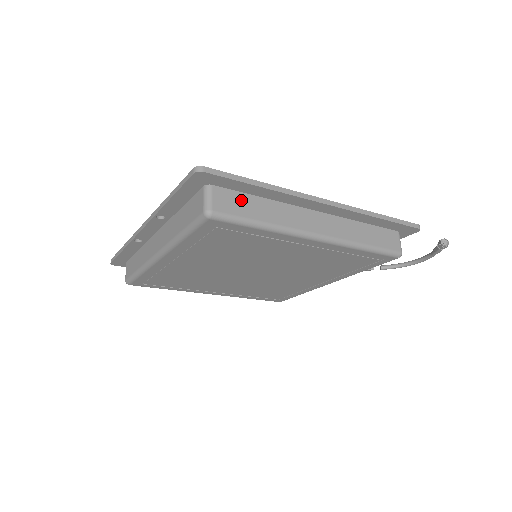
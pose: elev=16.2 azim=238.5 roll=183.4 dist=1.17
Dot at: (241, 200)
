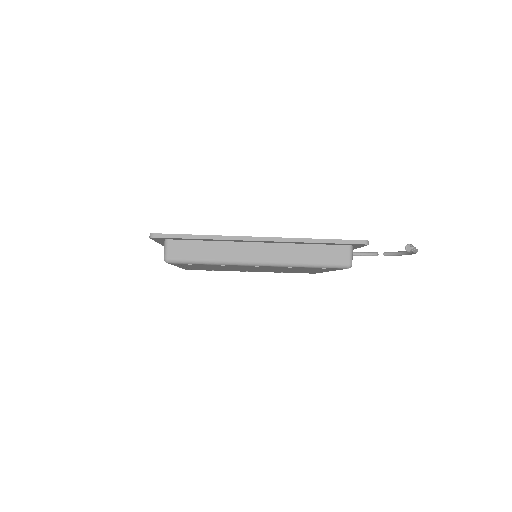
Dot at: (191, 246)
